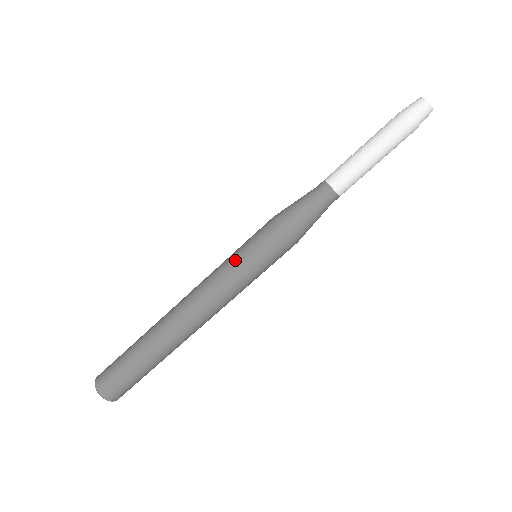
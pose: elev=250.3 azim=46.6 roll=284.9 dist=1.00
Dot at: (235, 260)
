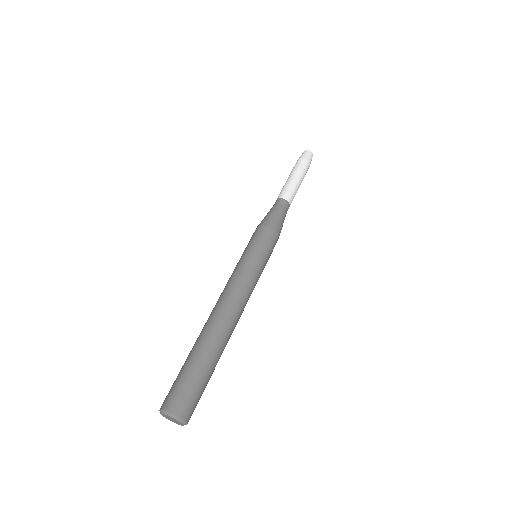
Dot at: occluded
